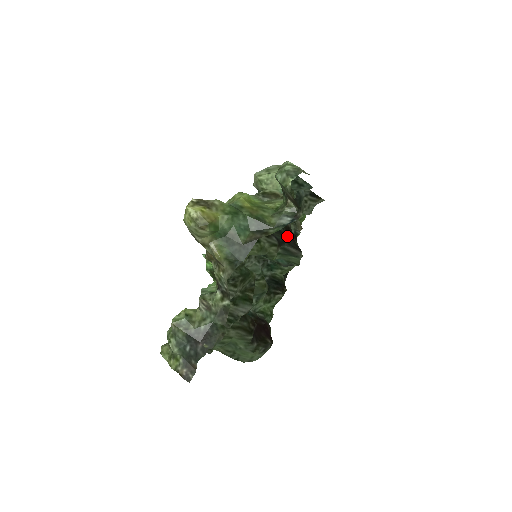
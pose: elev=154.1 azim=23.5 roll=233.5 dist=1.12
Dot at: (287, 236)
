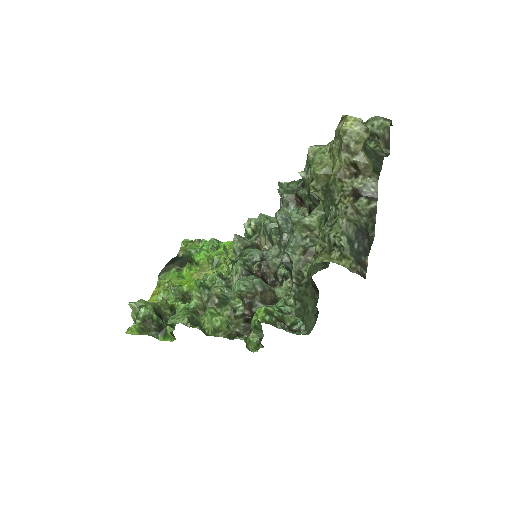
Dot at: occluded
